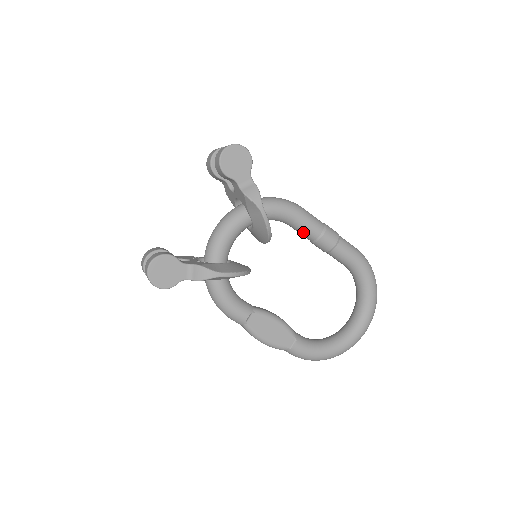
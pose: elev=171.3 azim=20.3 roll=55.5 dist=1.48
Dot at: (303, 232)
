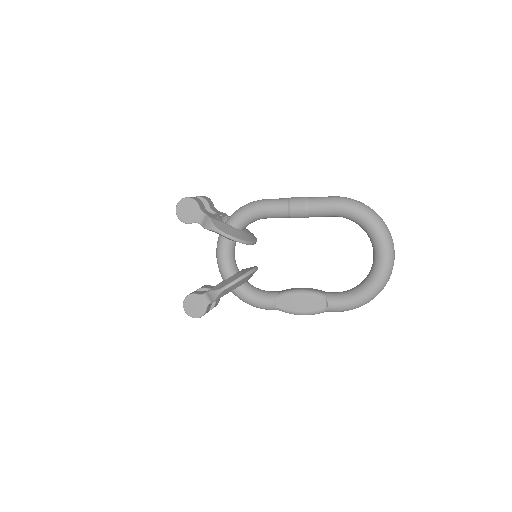
Dot at: (276, 217)
